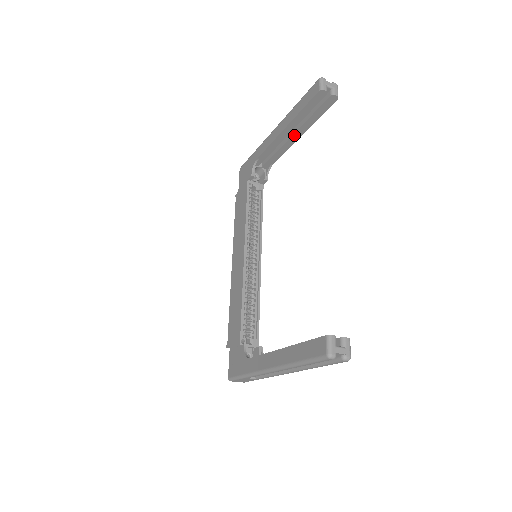
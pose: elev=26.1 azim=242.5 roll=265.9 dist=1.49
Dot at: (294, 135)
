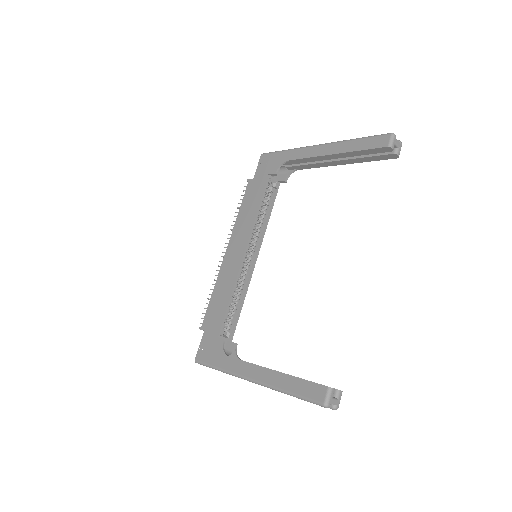
Dot at: (337, 161)
